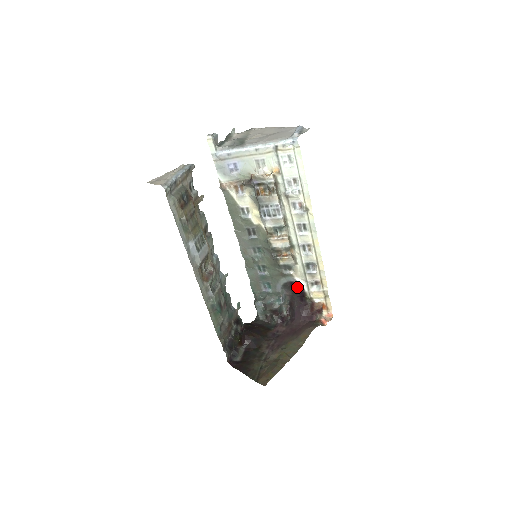
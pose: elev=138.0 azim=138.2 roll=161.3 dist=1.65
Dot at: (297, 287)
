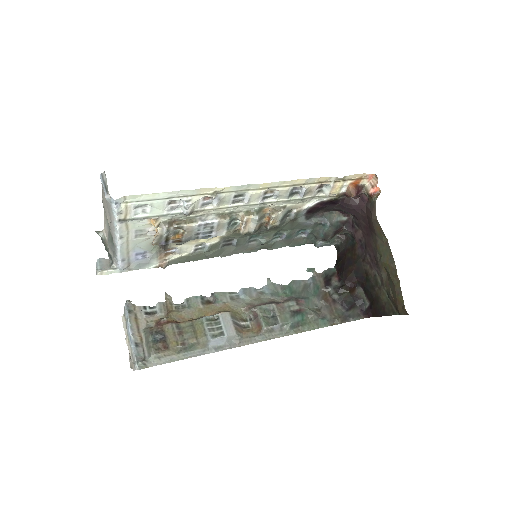
Dot at: (316, 208)
